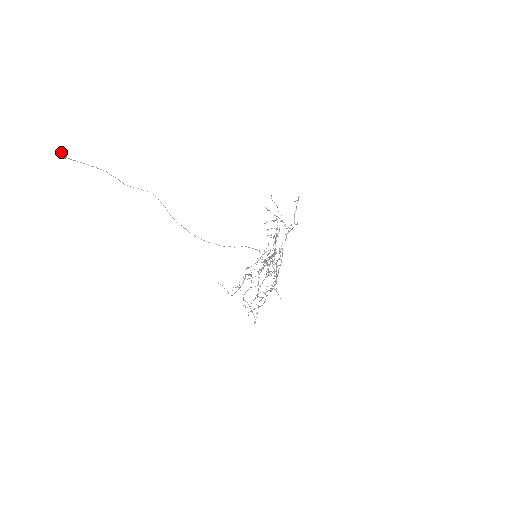
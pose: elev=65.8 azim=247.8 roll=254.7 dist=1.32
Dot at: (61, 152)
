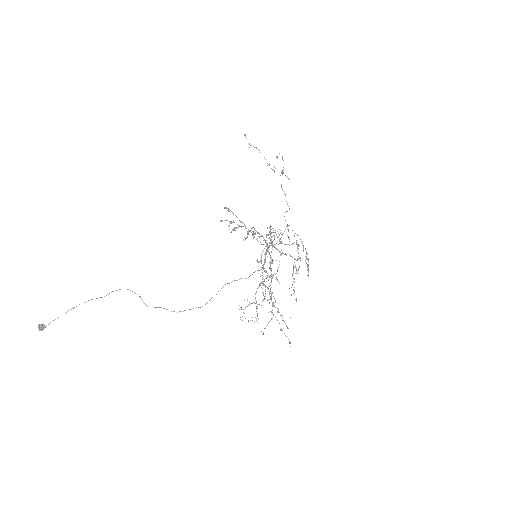
Dot at: (38, 327)
